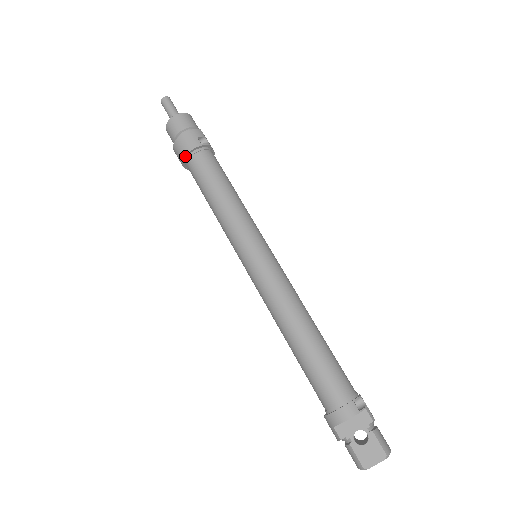
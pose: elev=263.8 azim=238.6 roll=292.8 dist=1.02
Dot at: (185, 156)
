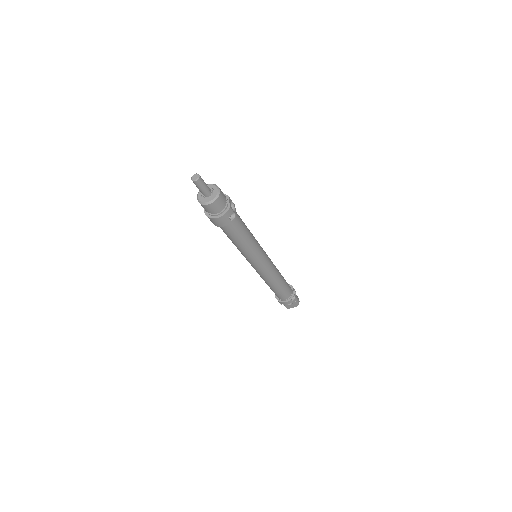
Dot at: (218, 226)
